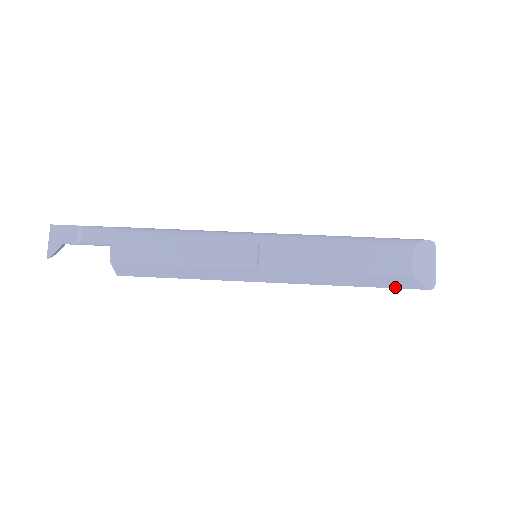
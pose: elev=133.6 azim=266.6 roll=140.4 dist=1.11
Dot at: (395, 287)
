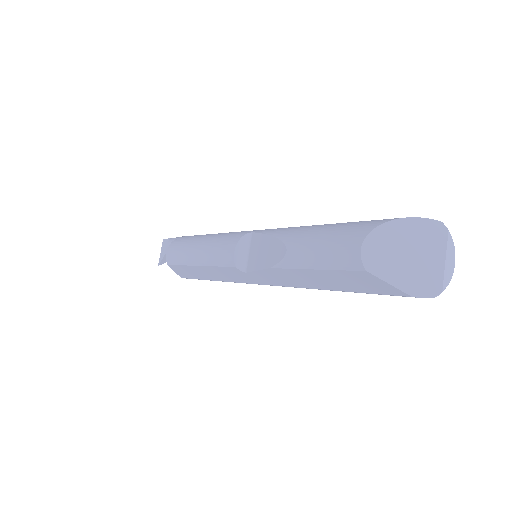
Dot at: (369, 291)
